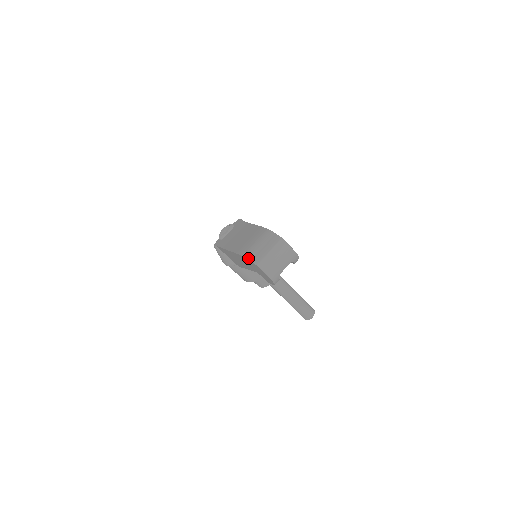
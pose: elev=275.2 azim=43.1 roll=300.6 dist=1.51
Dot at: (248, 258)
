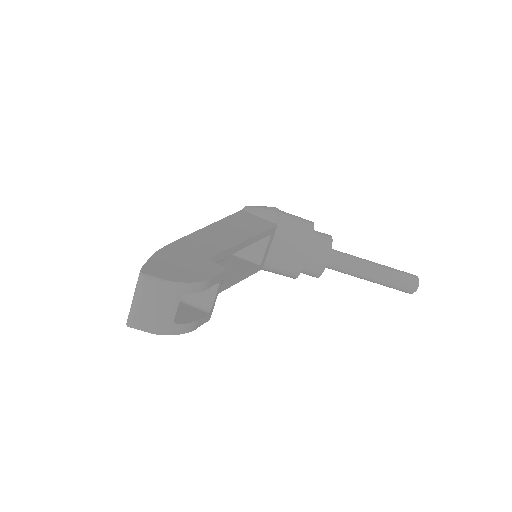
Dot at: occluded
